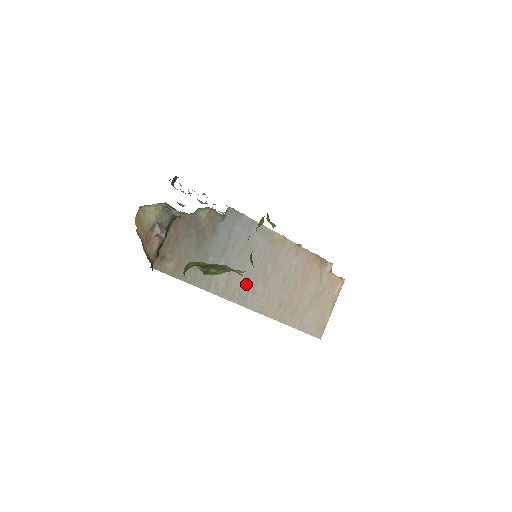
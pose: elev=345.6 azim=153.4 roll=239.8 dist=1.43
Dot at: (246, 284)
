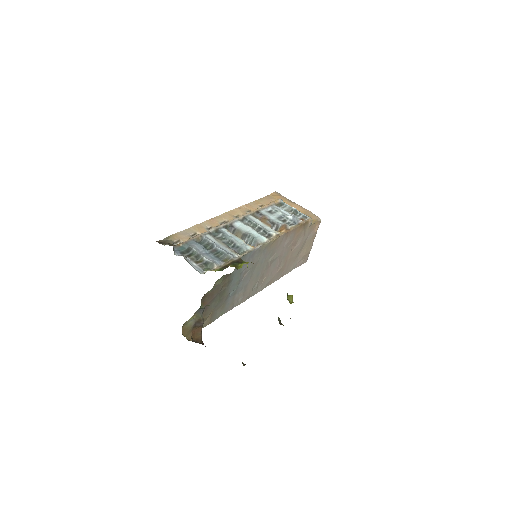
Dot at: (256, 283)
